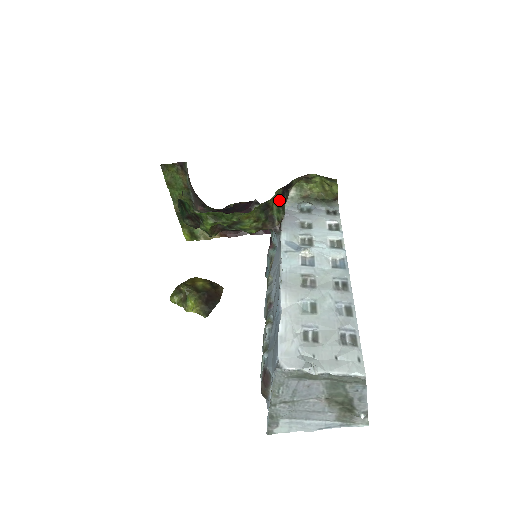
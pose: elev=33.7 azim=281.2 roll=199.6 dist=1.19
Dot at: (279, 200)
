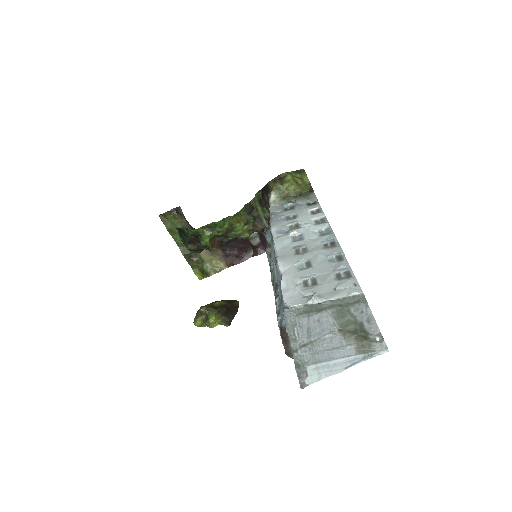
Dot at: (261, 201)
